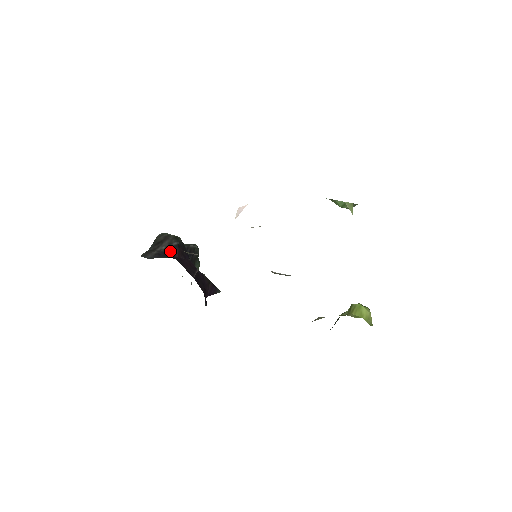
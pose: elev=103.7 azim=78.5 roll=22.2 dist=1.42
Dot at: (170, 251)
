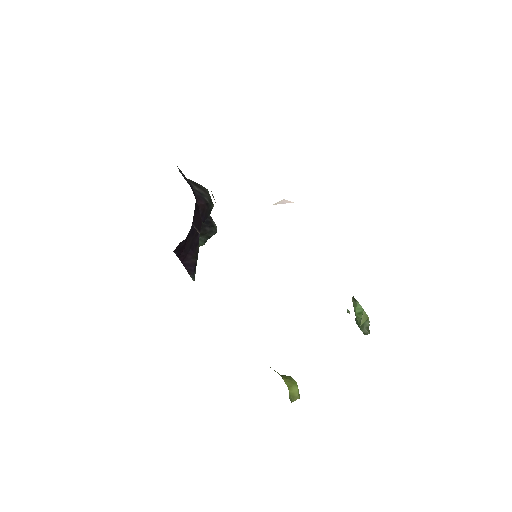
Dot at: (198, 195)
